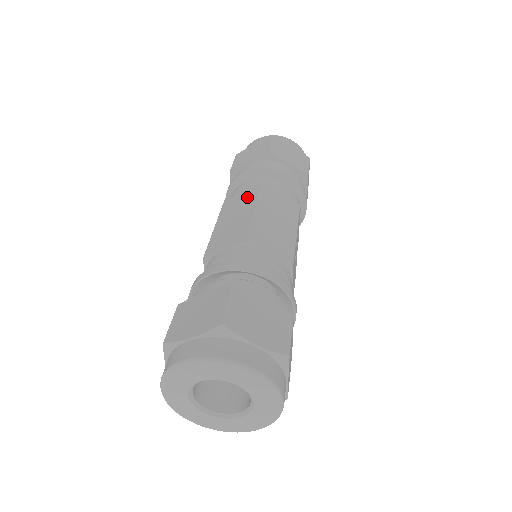
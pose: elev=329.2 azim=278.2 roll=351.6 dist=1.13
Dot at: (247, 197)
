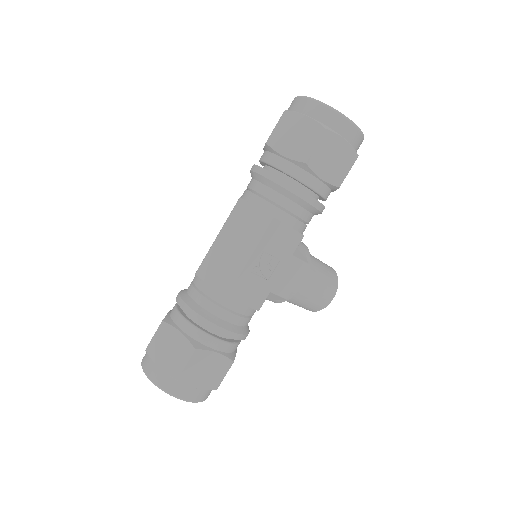
Dot at: occluded
